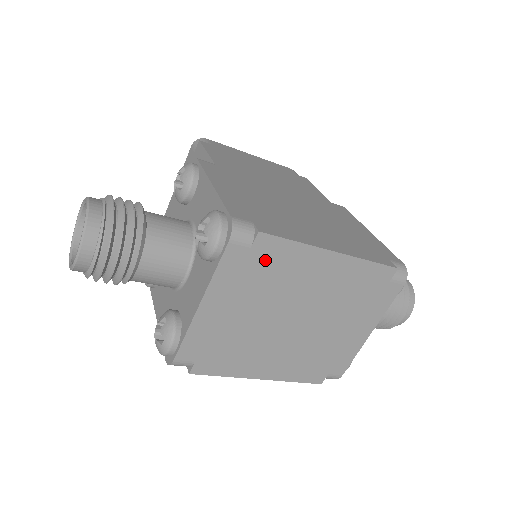
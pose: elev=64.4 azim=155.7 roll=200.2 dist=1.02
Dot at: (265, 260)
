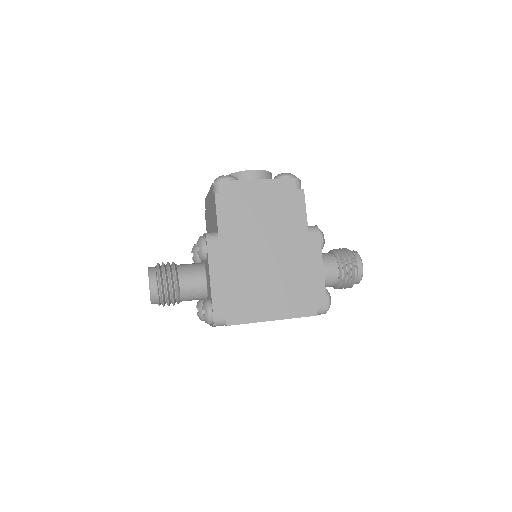
Dot at: occluded
